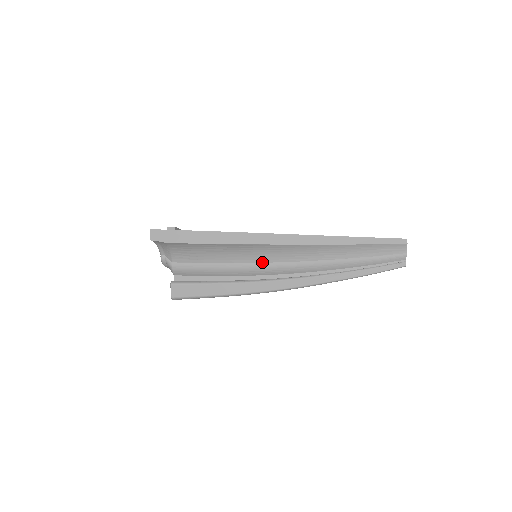
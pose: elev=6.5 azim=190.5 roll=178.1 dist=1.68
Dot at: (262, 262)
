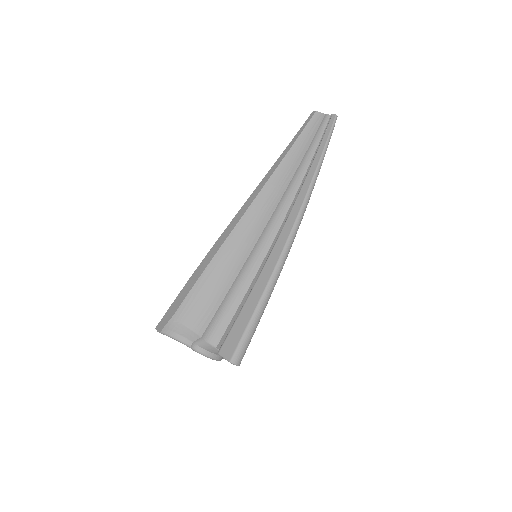
Dot at: (255, 243)
